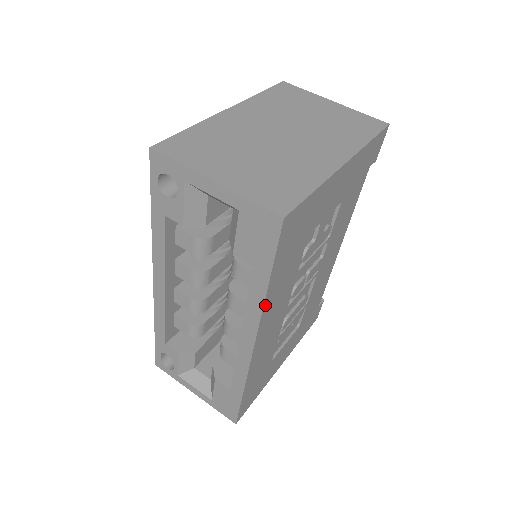
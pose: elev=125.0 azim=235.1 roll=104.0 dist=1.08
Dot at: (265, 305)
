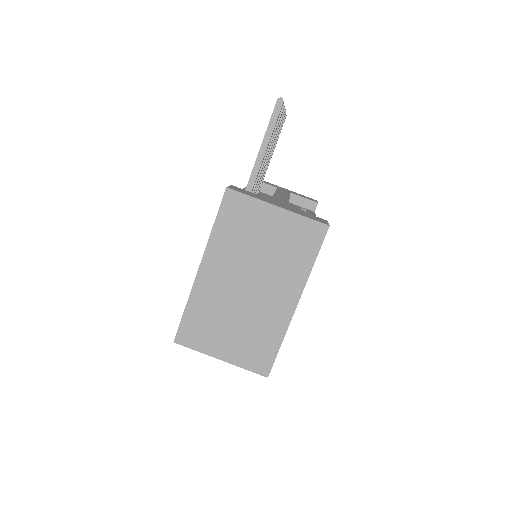
Dot at: occluded
